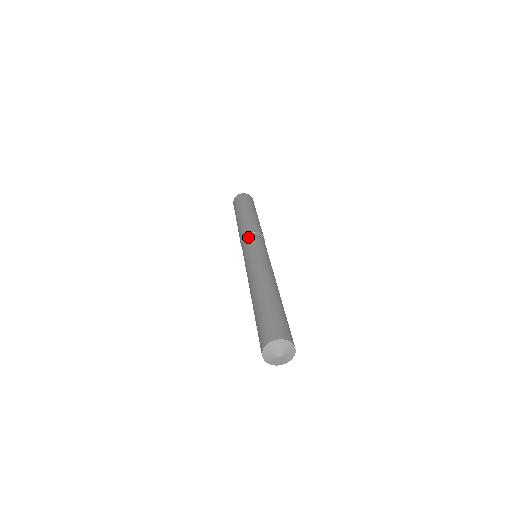
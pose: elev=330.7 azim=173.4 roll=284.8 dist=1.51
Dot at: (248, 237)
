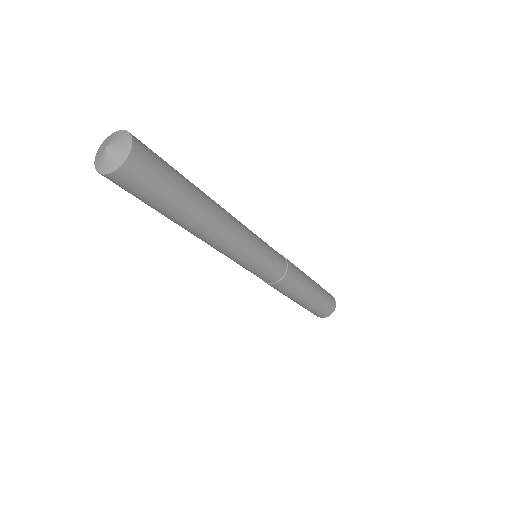
Dot at: occluded
